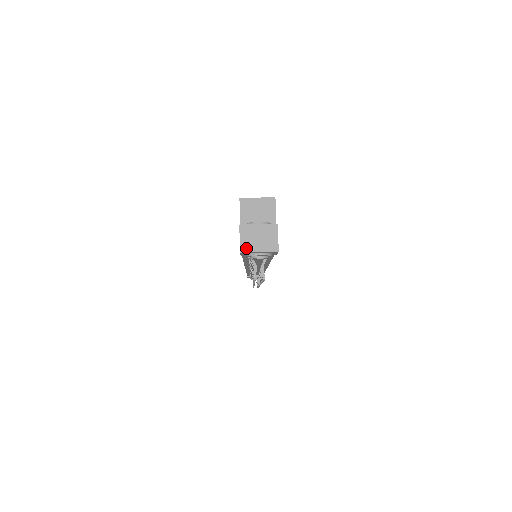
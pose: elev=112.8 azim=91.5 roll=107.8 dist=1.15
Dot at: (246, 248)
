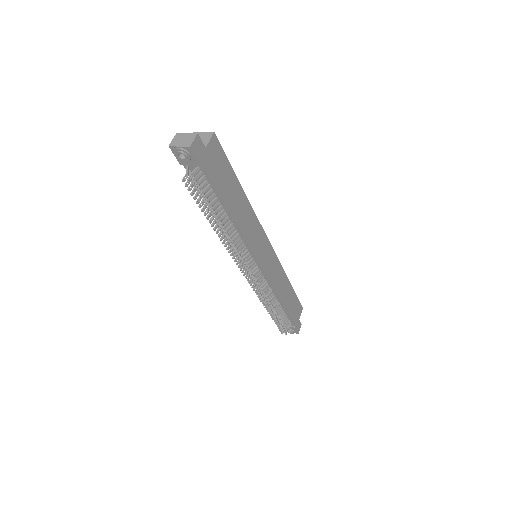
Dot at: (173, 144)
